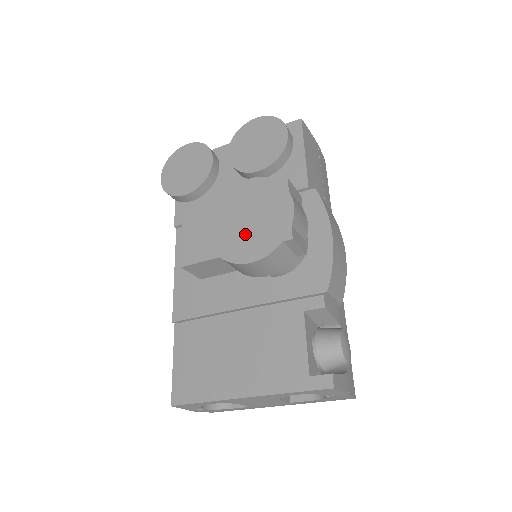
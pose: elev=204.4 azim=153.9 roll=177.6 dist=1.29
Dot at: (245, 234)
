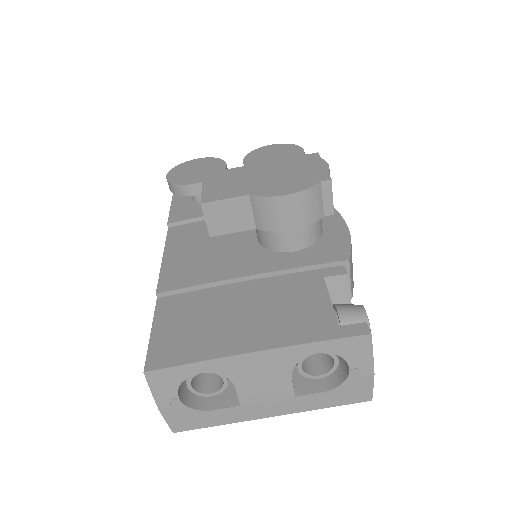
Dot at: (278, 180)
